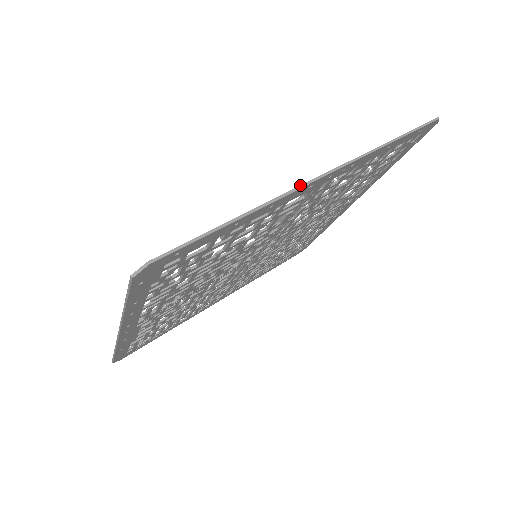
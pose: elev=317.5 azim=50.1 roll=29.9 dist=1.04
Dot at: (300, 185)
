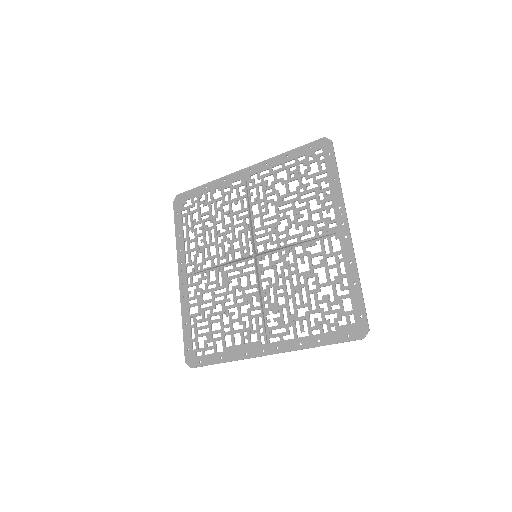
Dot at: (352, 245)
